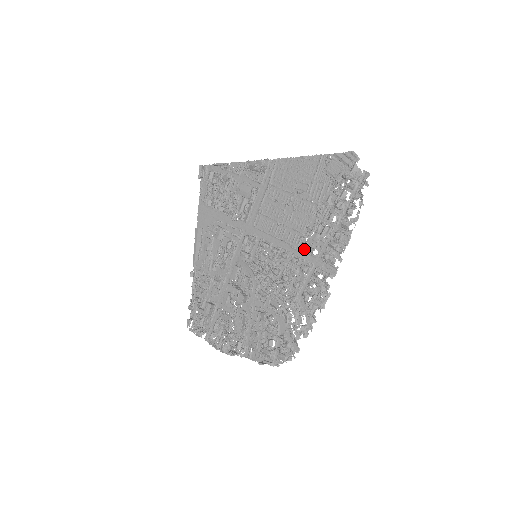
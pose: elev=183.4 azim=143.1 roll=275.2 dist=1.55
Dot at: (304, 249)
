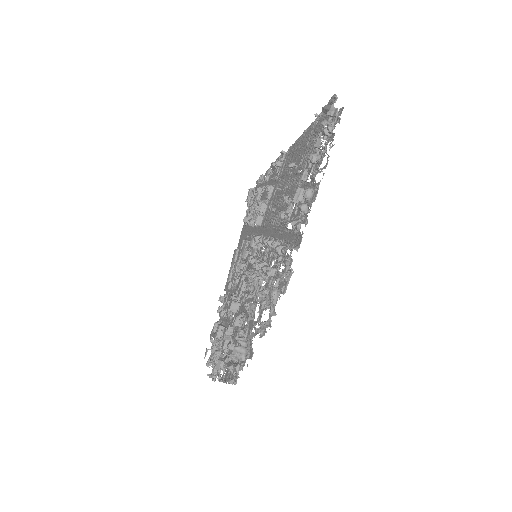
Dot at: (282, 225)
